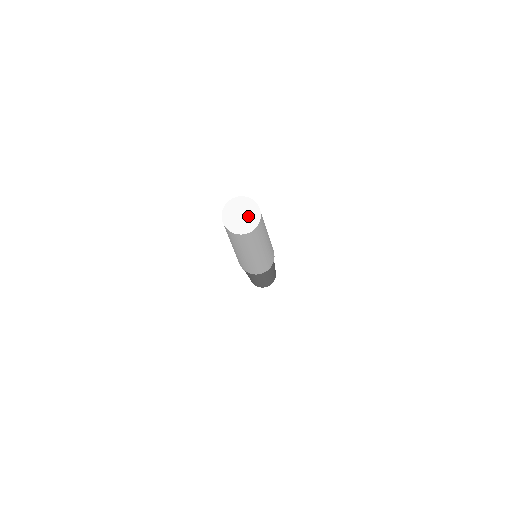
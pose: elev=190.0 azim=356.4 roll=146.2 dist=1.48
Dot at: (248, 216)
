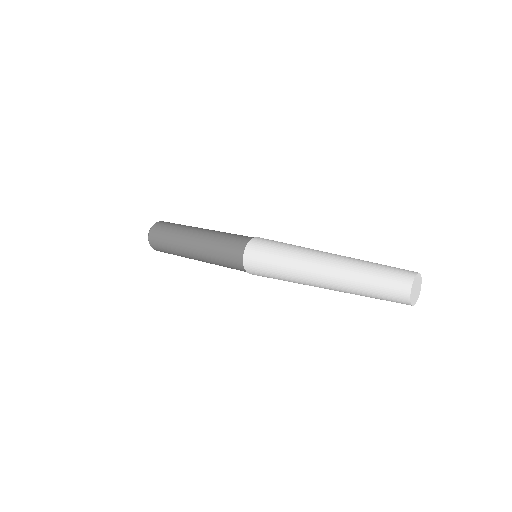
Dot at: (418, 285)
